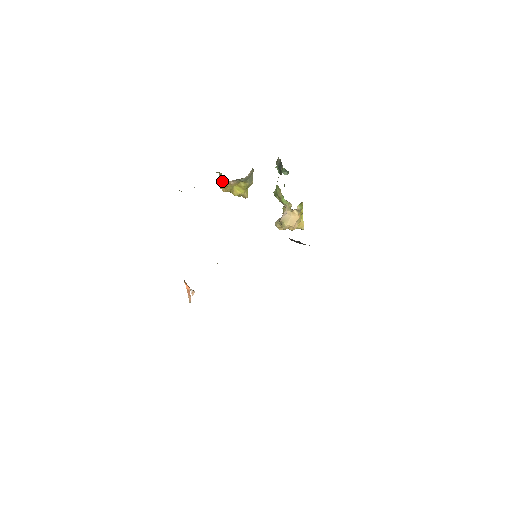
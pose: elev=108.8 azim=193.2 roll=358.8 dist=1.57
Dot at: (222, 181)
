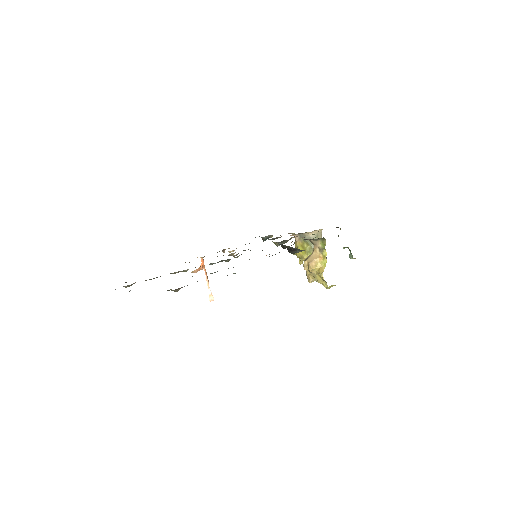
Dot at: occluded
